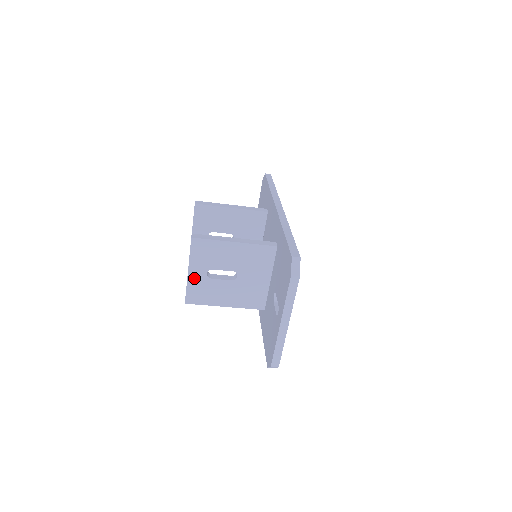
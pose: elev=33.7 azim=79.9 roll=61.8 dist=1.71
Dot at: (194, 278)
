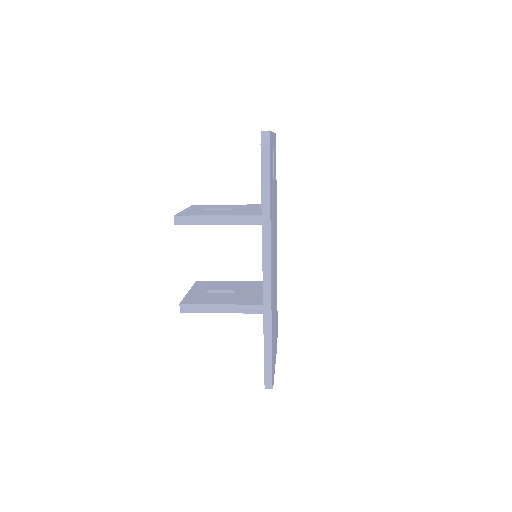
Dot at: occluded
